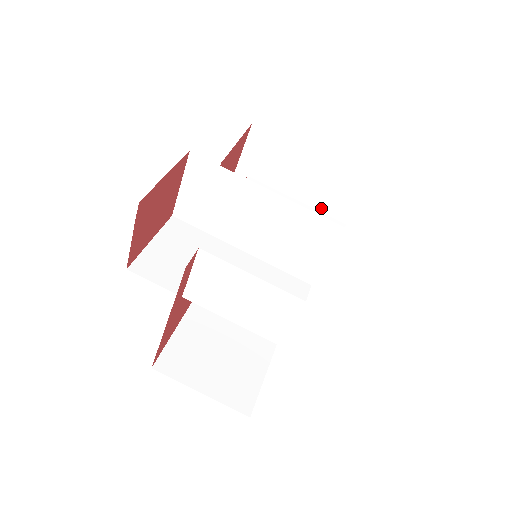
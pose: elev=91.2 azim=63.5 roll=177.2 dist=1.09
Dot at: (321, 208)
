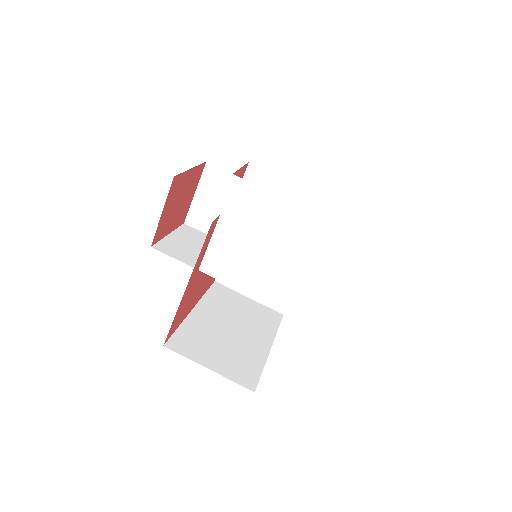
Dot at: occluded
